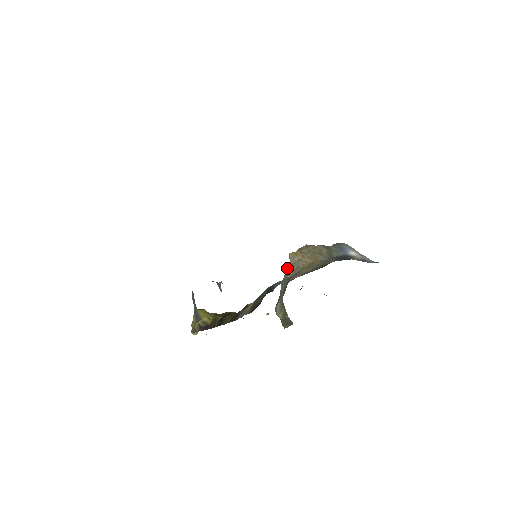
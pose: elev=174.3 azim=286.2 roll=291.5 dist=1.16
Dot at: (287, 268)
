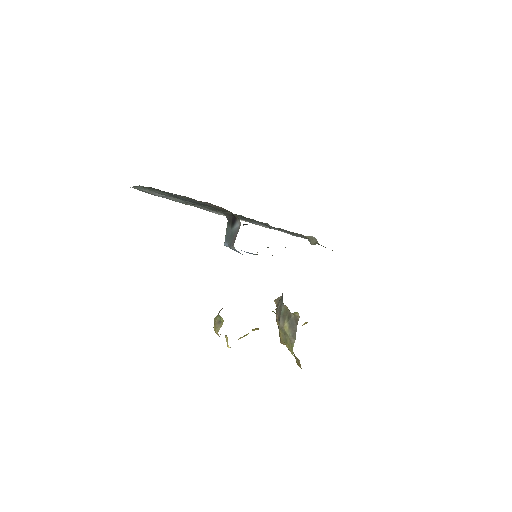
Dot at: occluded
